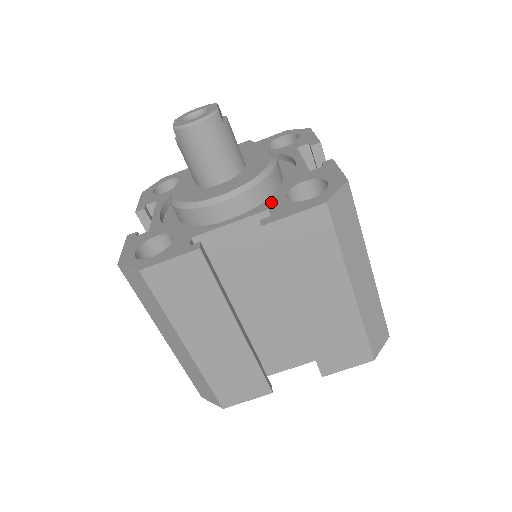
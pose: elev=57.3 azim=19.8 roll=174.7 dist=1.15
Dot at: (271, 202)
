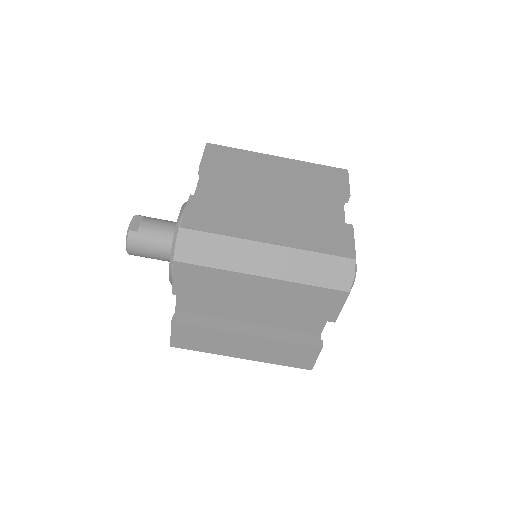
Dot at: occluded
